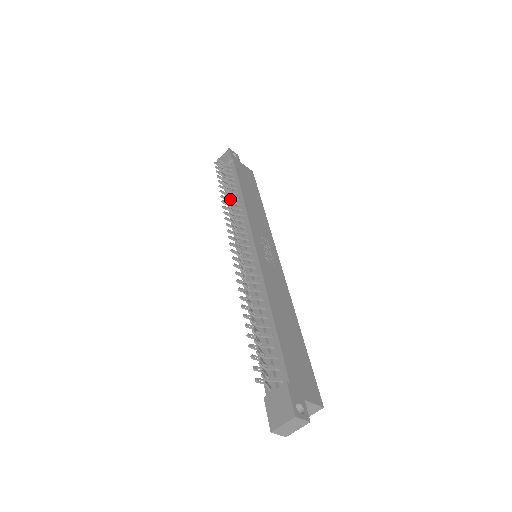
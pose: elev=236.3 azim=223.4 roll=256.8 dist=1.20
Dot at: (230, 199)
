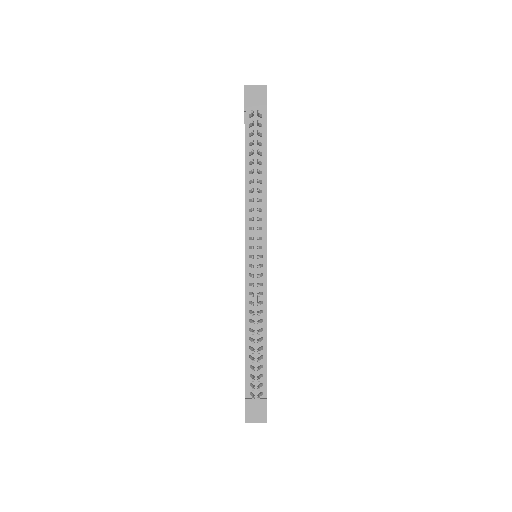
Dot at: (250, 170)
